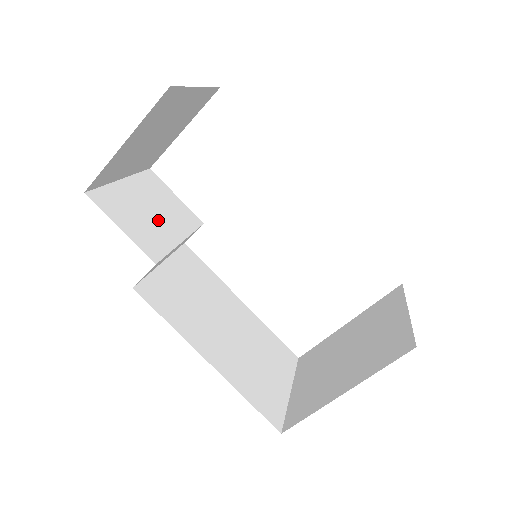
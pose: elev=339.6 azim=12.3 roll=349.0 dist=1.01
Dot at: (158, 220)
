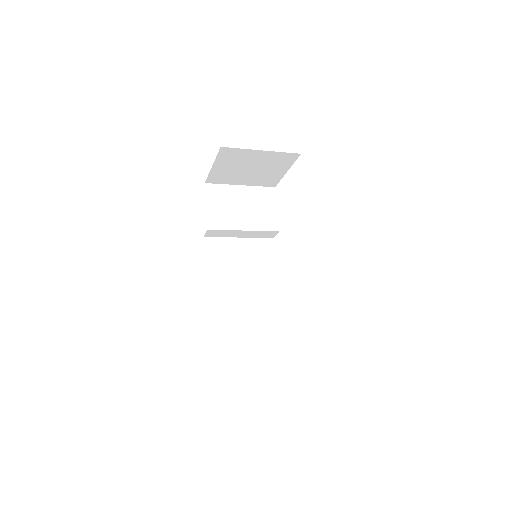
Dot at: (240, 213)
